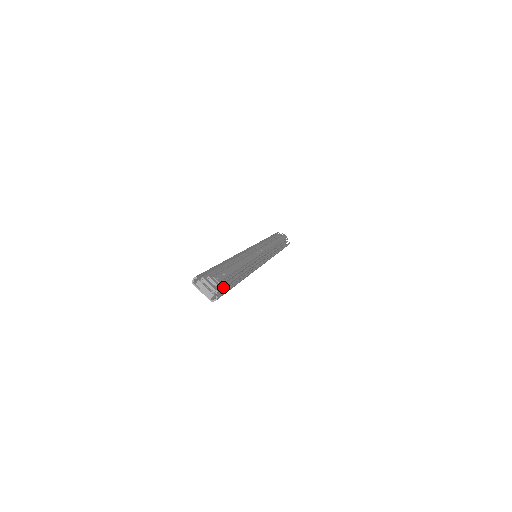
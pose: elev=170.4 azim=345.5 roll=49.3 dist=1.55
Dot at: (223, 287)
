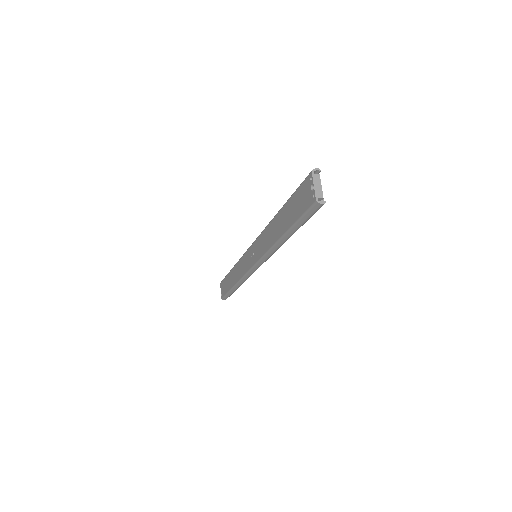
Dot at: occluded
